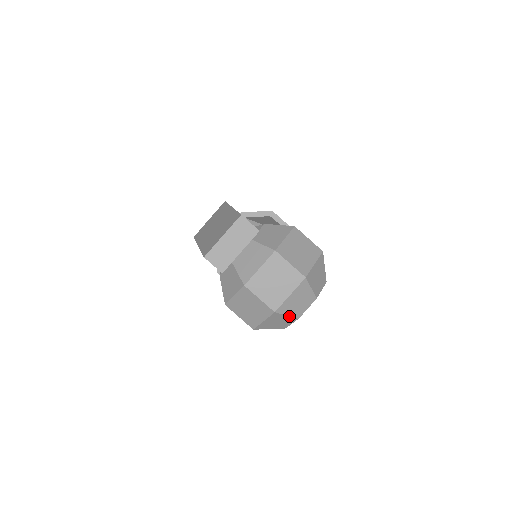
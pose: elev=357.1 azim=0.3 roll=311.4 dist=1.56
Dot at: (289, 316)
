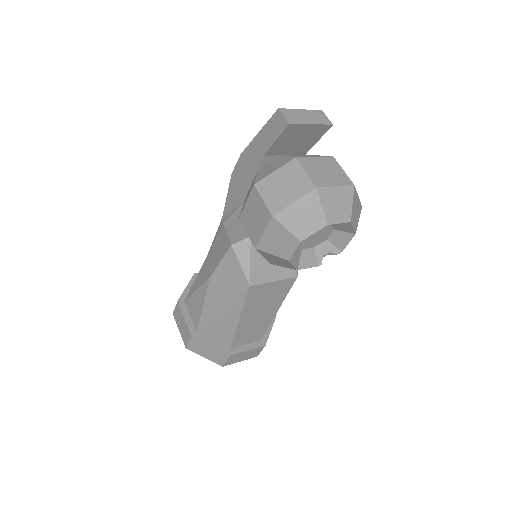
Dot at: (323, 210)
